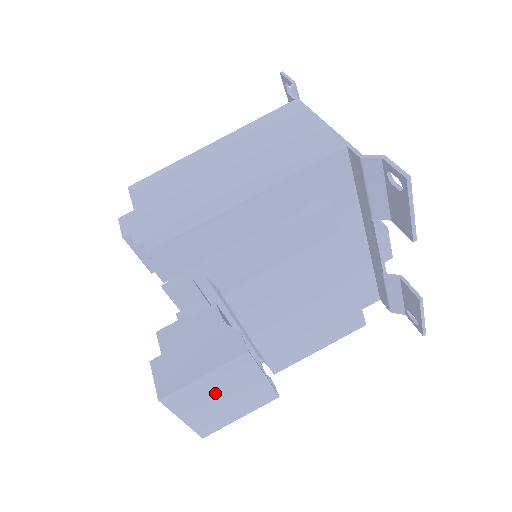
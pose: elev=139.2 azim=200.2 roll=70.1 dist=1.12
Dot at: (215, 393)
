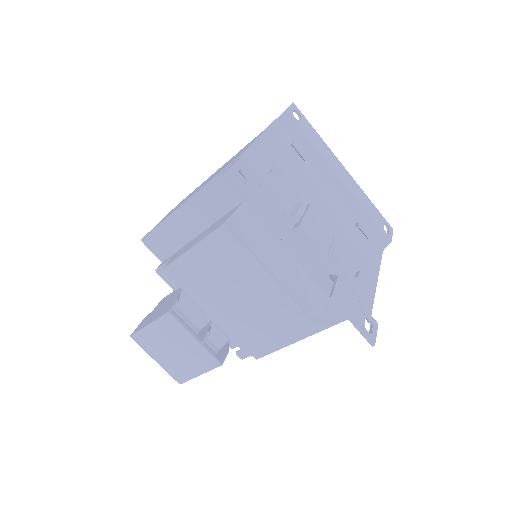
Dot at: (165, 343)
